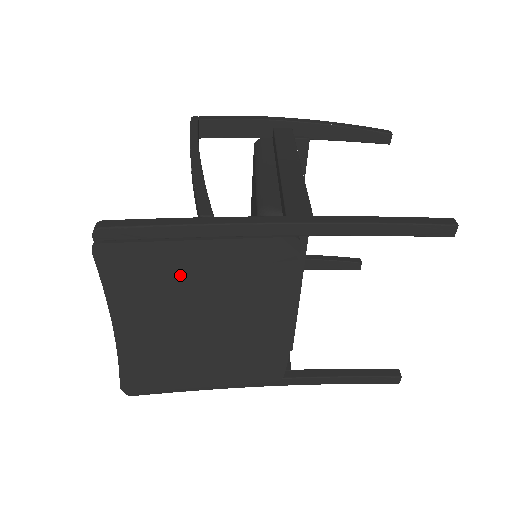
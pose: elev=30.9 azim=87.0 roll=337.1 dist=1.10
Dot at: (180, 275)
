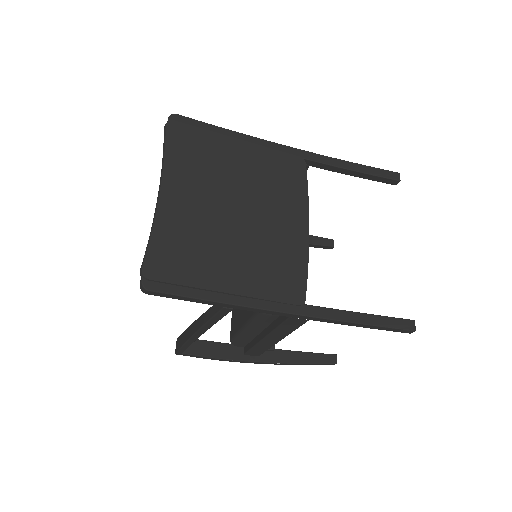
Dot at: (223, 161)
